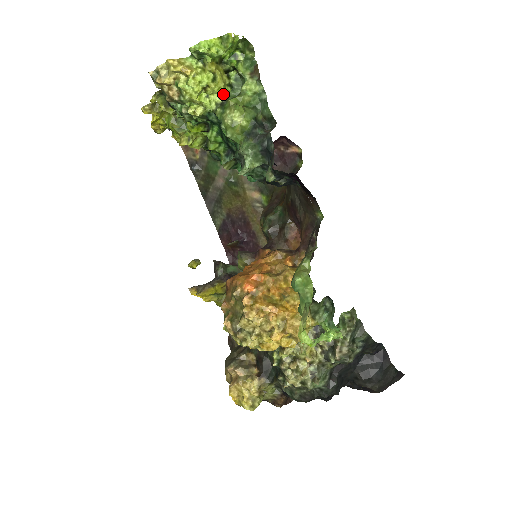
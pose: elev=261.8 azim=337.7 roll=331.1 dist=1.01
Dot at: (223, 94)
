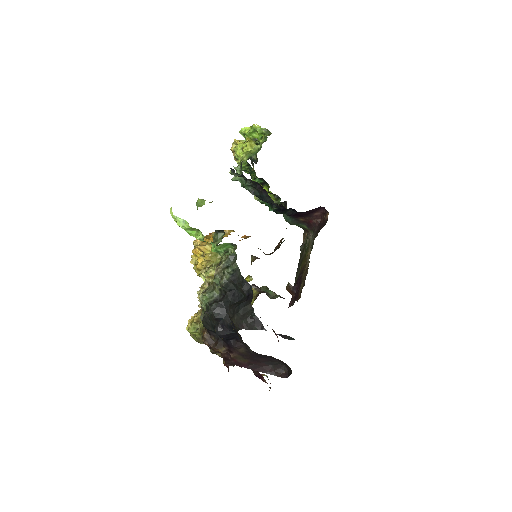
Dot at: occluded
